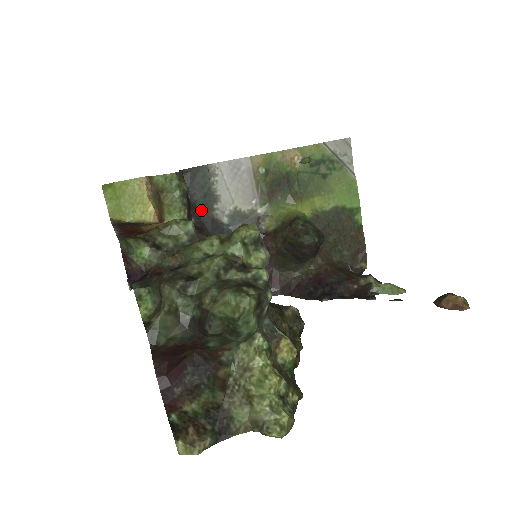
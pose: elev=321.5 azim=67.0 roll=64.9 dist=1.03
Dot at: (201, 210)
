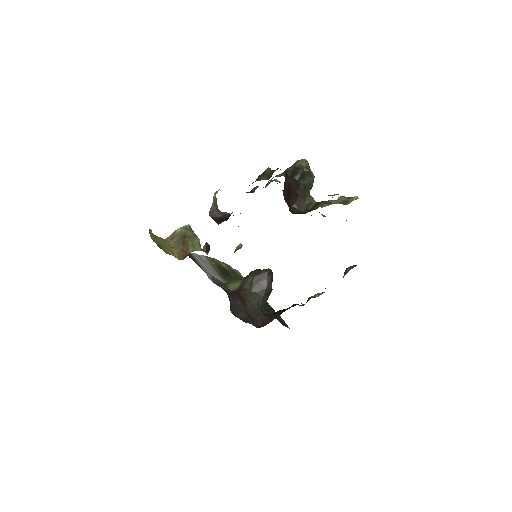
Dot at: occluded
